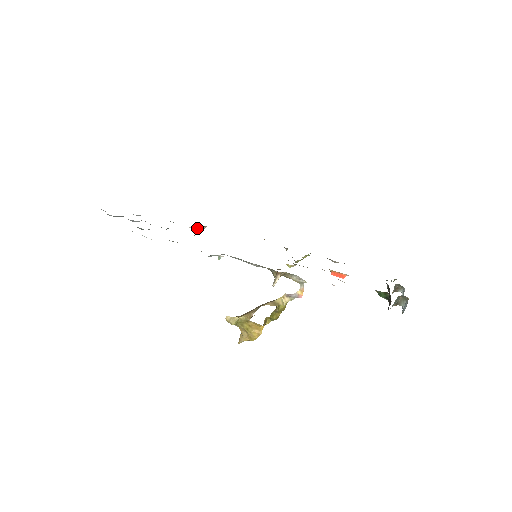
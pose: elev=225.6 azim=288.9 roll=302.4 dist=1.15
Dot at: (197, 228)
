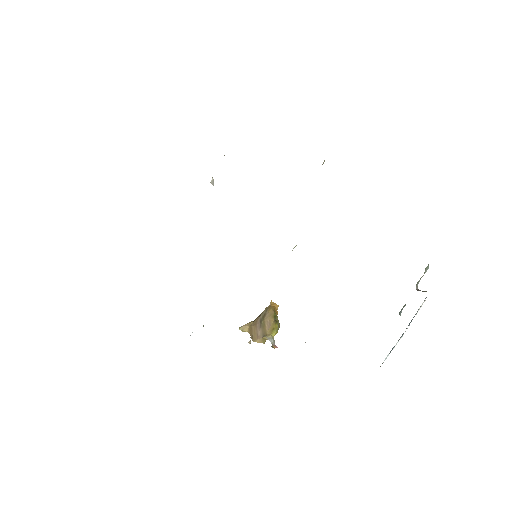
Dot at: occluded
